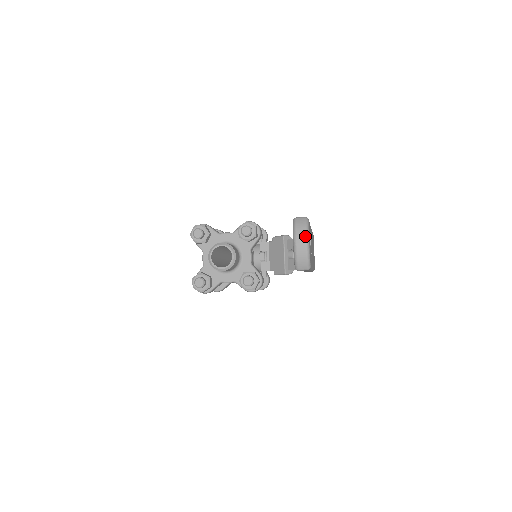
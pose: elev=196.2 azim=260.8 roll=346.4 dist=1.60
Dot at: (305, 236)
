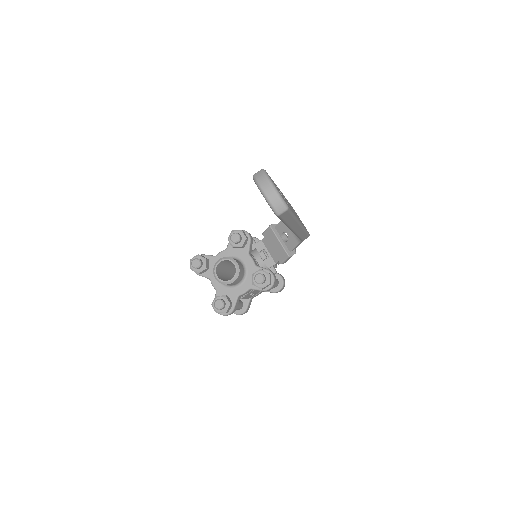
Dot at: (268, 182)
